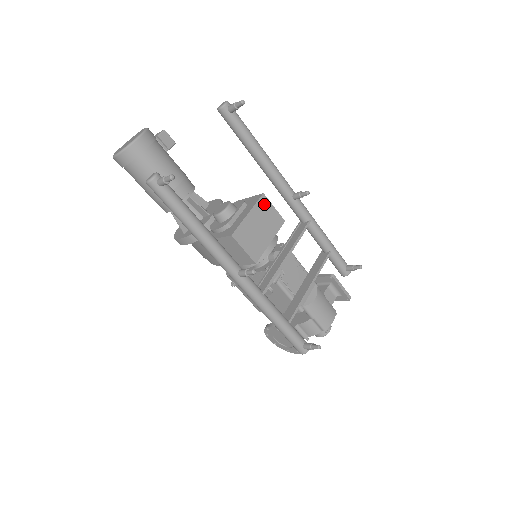
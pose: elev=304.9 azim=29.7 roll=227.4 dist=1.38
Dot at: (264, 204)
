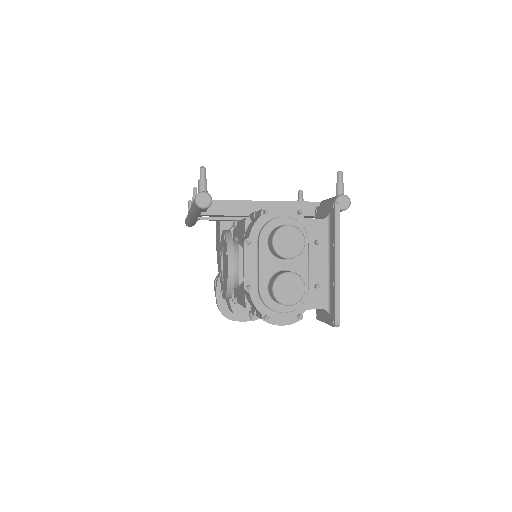
Dot at: occluded
